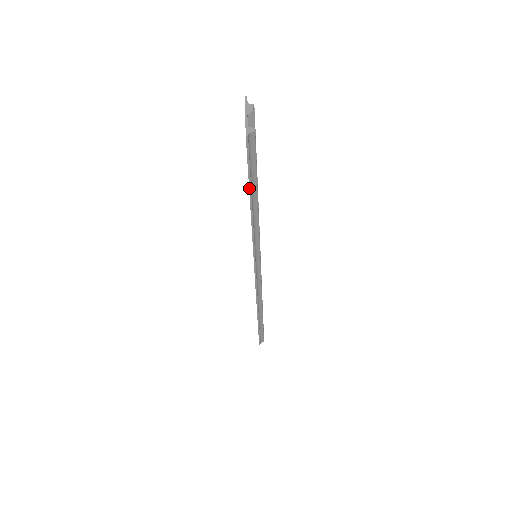
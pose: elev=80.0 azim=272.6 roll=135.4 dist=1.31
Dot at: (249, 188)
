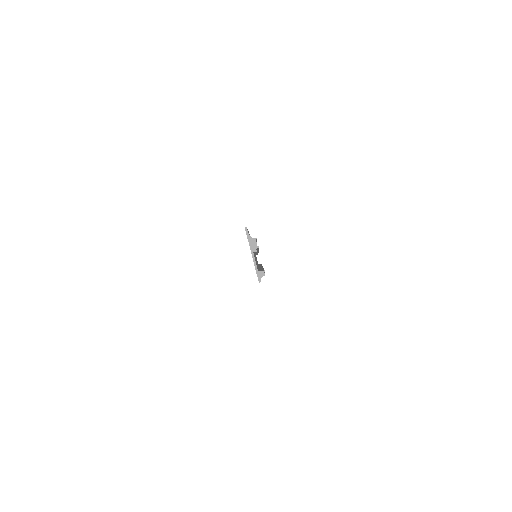
Dot at: occluded
